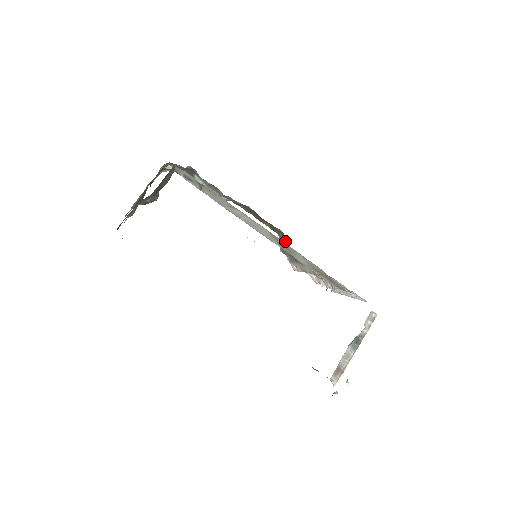
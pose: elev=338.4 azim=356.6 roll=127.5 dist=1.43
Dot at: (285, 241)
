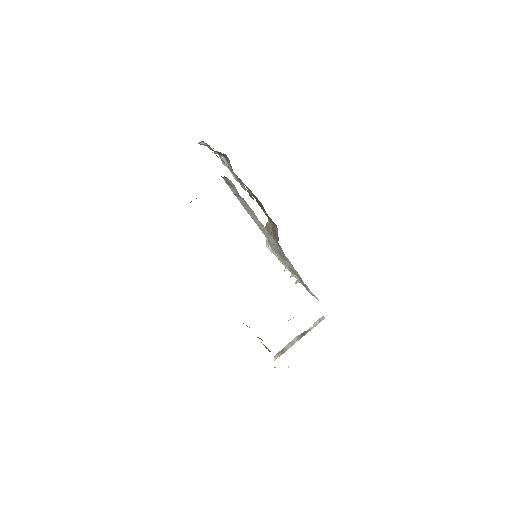
Dot at: (274, 230)
